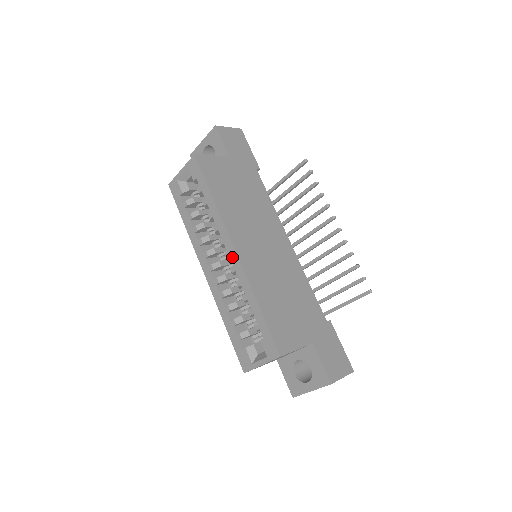
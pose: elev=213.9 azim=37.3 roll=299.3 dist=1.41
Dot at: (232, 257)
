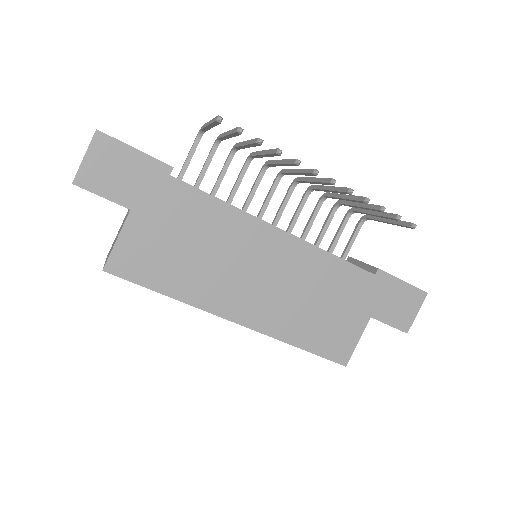
Dot at: occluded
